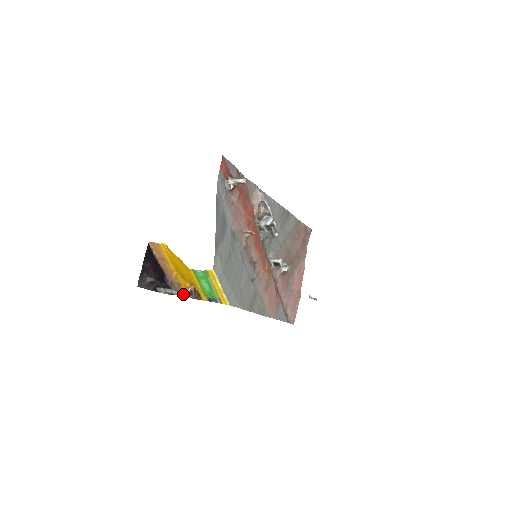
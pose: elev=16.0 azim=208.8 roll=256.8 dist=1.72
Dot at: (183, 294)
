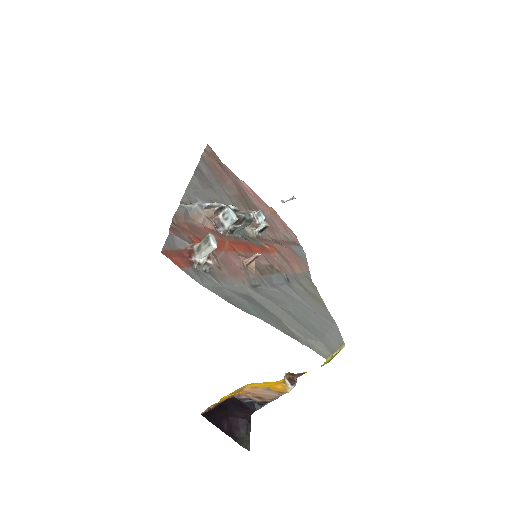
Dot at: (288, 392)
